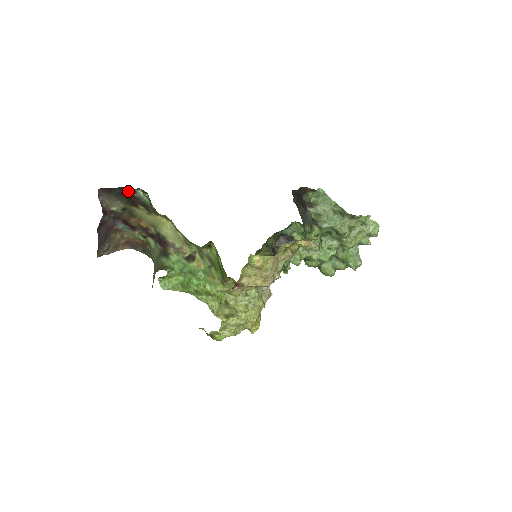
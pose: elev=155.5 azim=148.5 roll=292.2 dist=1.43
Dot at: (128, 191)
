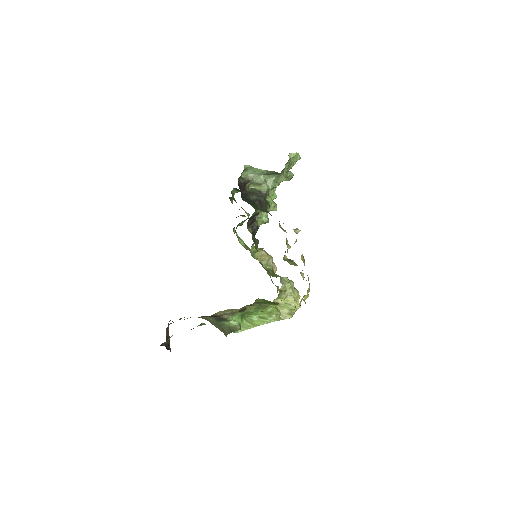
Dot at: occluded
